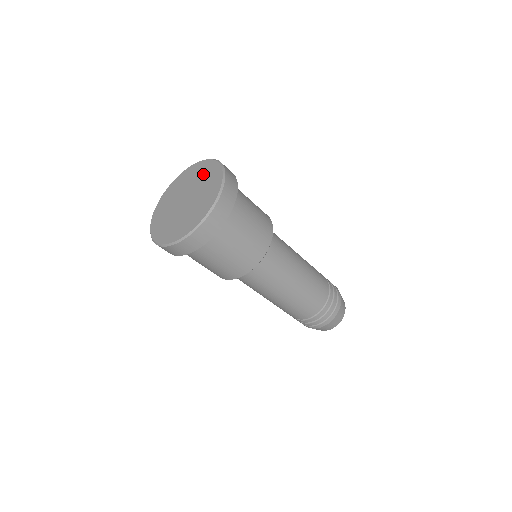
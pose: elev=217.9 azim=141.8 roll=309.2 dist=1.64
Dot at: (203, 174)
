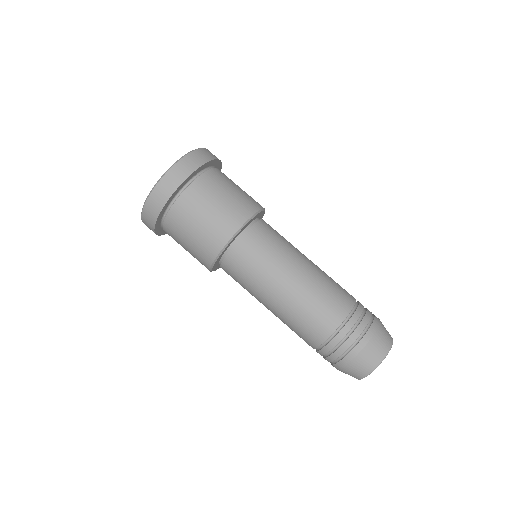
Dot at: occluded
